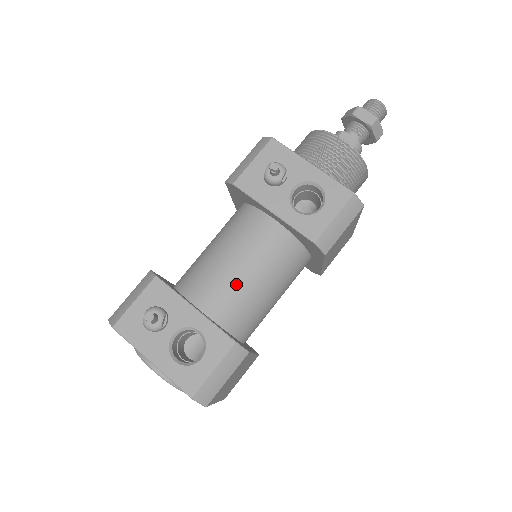
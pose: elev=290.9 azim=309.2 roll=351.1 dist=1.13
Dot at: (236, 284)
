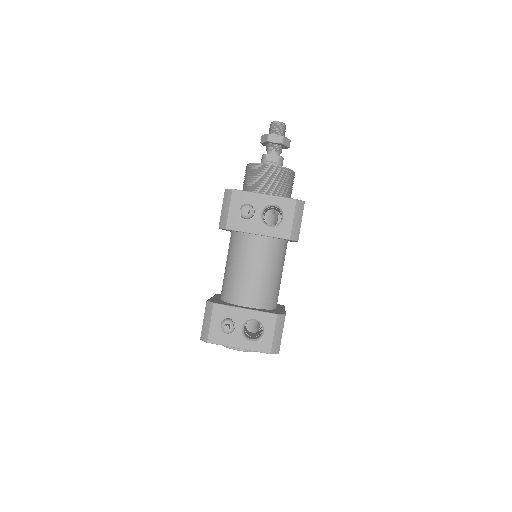
Dot at: (258, 283)
